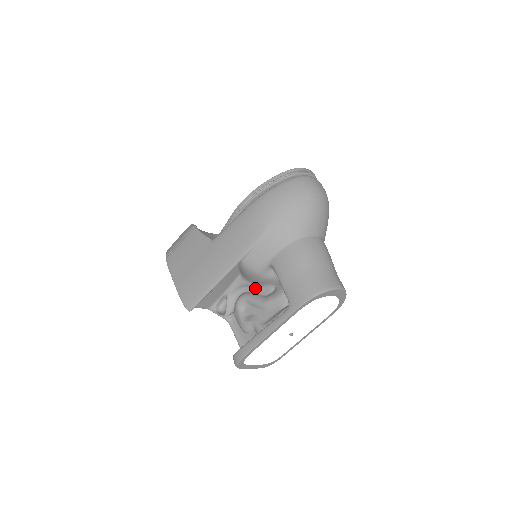
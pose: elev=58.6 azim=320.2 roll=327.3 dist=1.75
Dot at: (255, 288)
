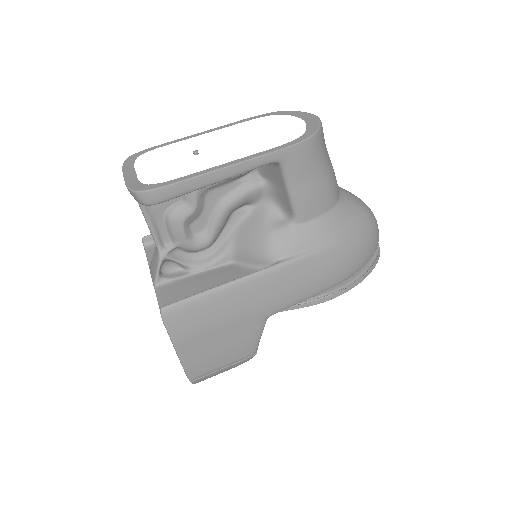
Dot at: occluded
